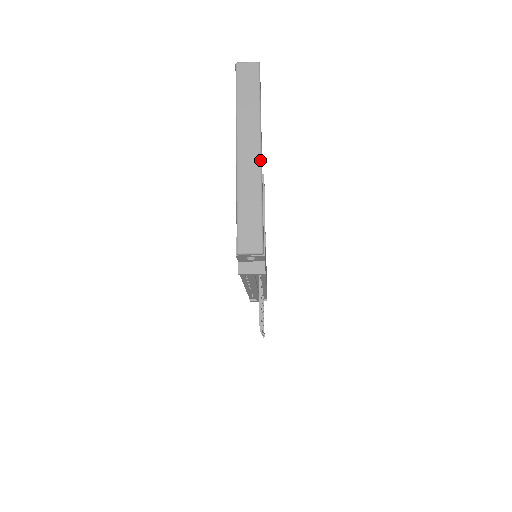
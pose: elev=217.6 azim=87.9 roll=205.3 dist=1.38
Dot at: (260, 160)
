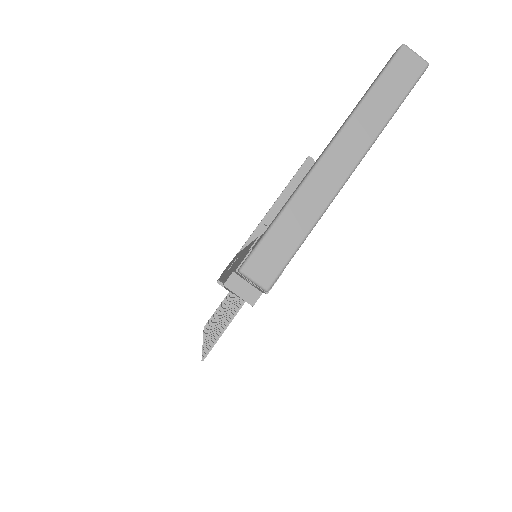
Dot at: (344, 182)
